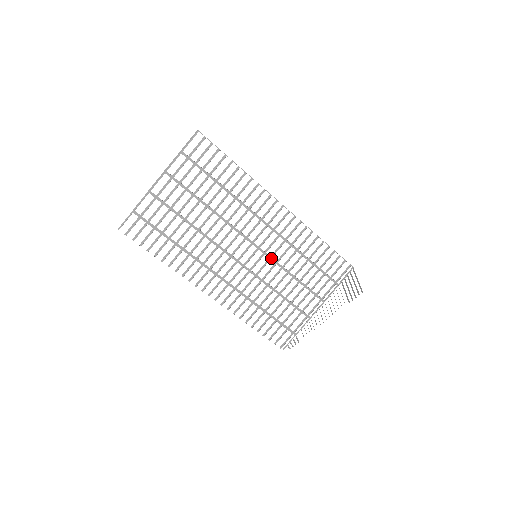
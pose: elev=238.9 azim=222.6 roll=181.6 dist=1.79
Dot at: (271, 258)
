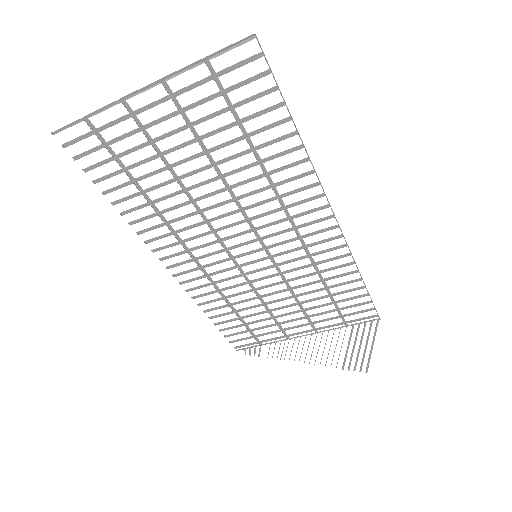
Dot at: (276, 265)
